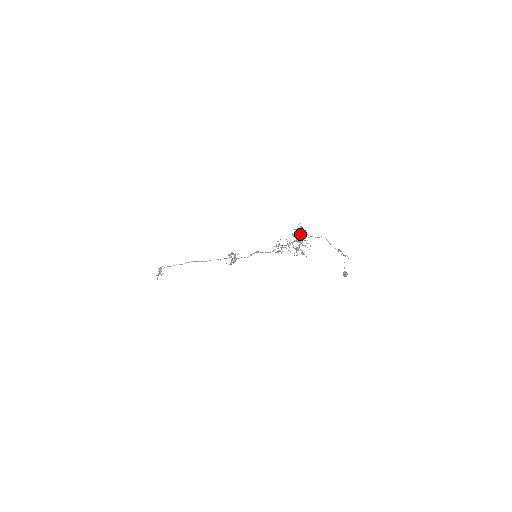
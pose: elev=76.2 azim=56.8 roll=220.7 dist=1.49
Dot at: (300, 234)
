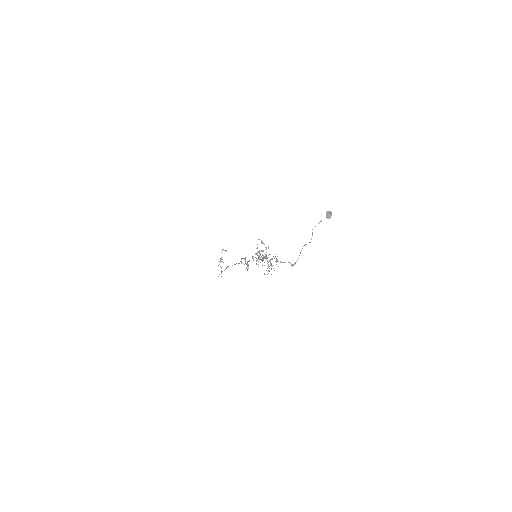
Dot at: occluded
